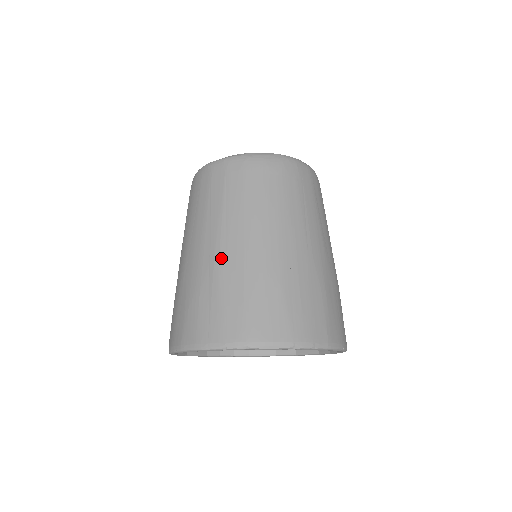
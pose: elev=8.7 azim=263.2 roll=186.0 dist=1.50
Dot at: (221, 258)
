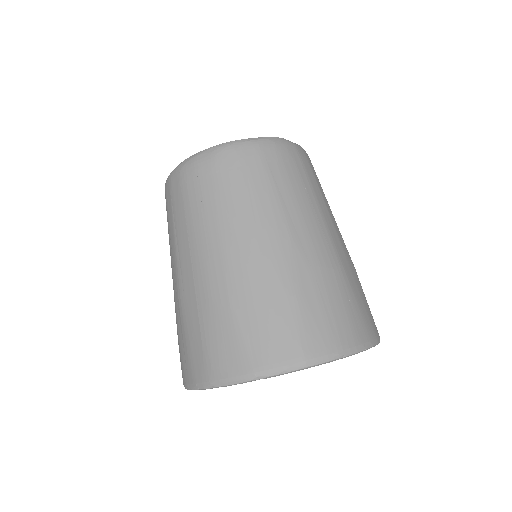
Dot at: (180, 291)
